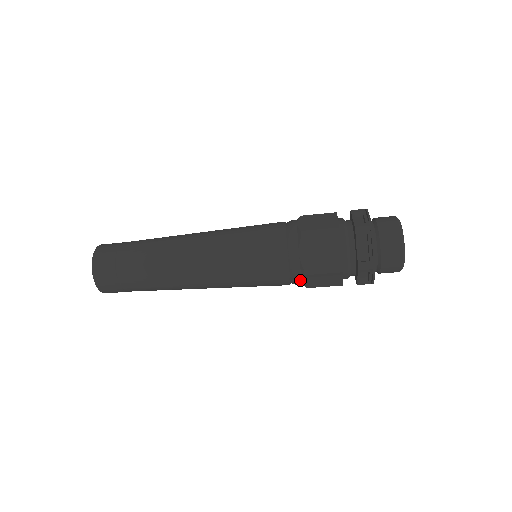
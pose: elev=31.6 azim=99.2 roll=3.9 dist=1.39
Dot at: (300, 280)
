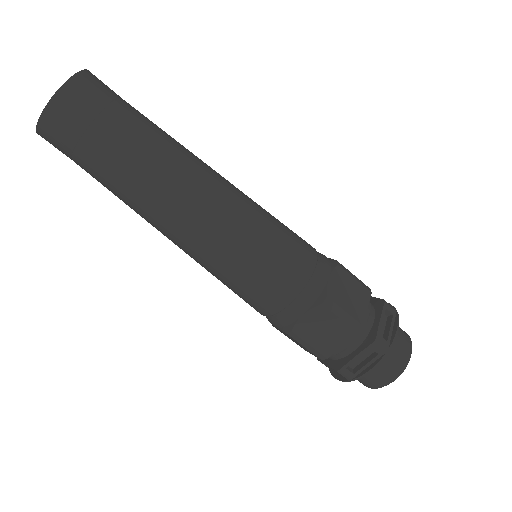
Dot at: (305, 309)
